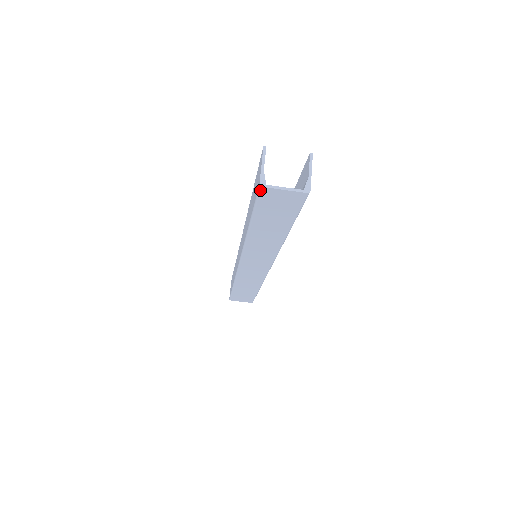
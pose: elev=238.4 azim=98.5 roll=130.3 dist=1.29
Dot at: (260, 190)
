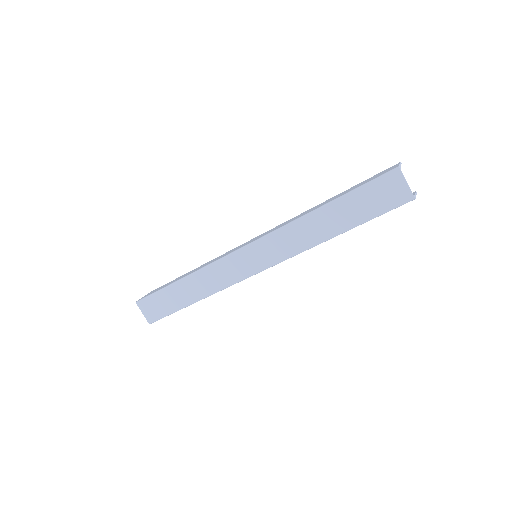
Dot at: (393, 170)
